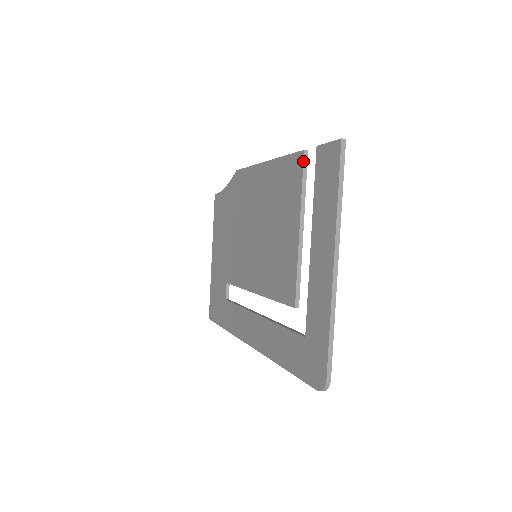
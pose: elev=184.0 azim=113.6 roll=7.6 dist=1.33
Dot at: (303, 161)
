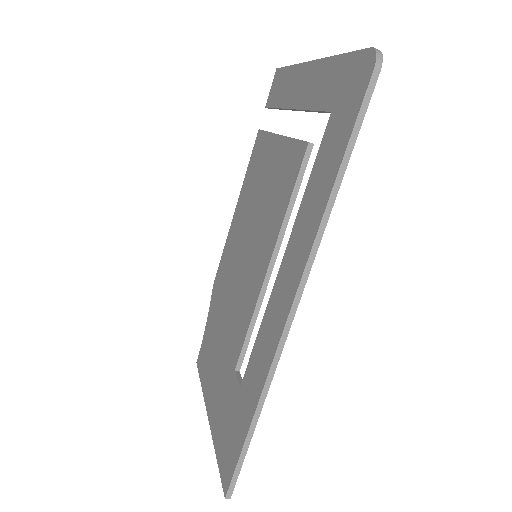
Dot at: (261, 130)
